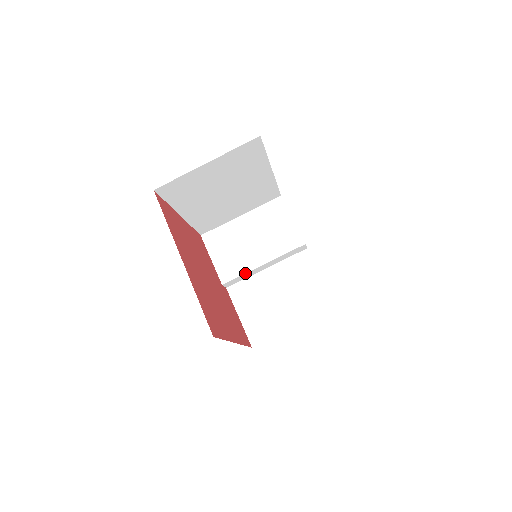
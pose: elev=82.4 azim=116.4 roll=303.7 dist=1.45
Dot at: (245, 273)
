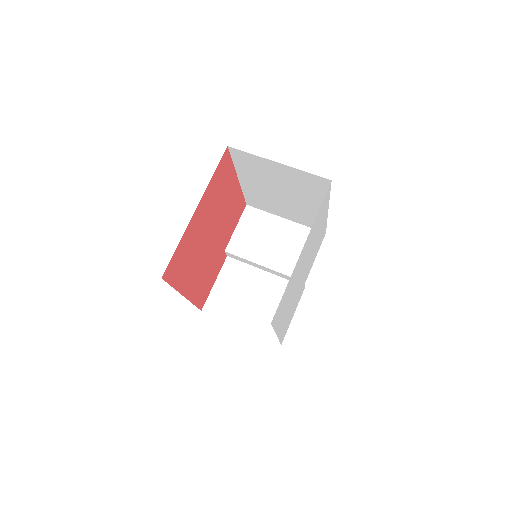
Dot at: (247, 259)
